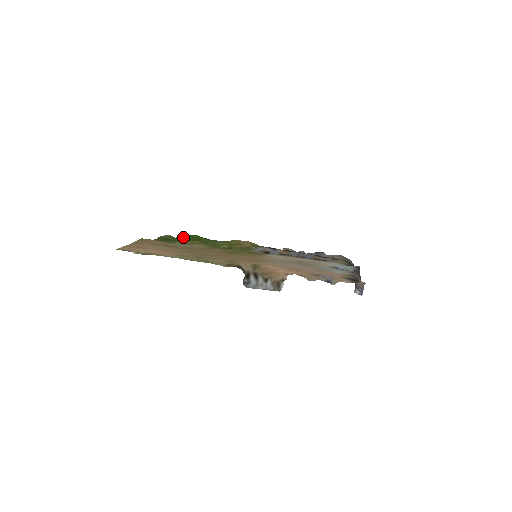
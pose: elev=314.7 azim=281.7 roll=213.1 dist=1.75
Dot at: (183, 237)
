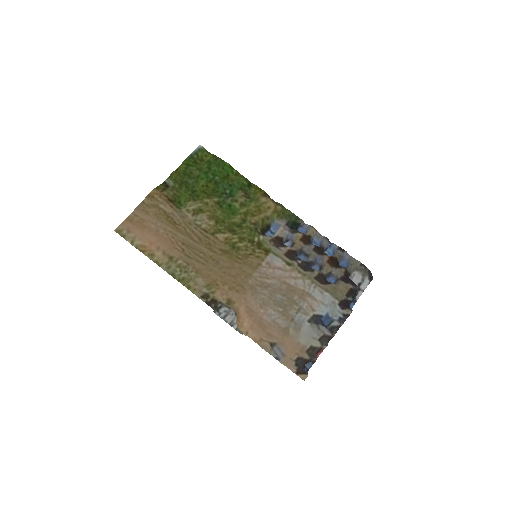
Dot at: (208, 172)
